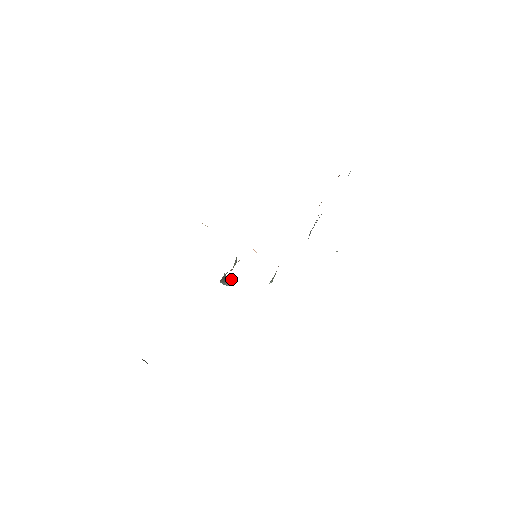
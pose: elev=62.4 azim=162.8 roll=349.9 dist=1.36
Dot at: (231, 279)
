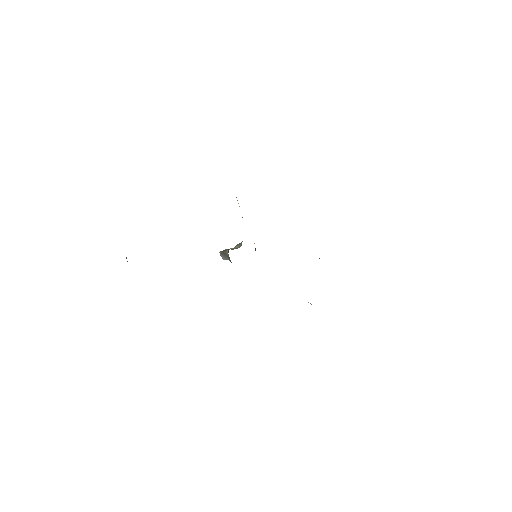
Dot at: occluded
